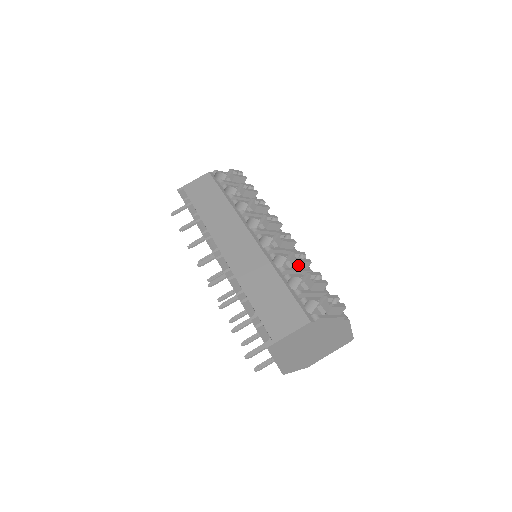
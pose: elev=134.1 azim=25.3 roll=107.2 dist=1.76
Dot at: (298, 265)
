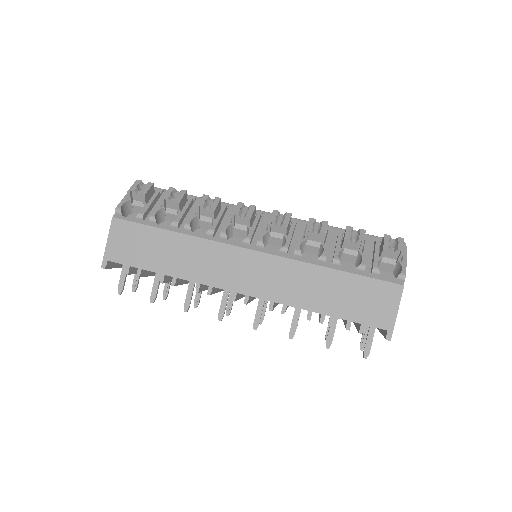
Dot at: (324, 238)
